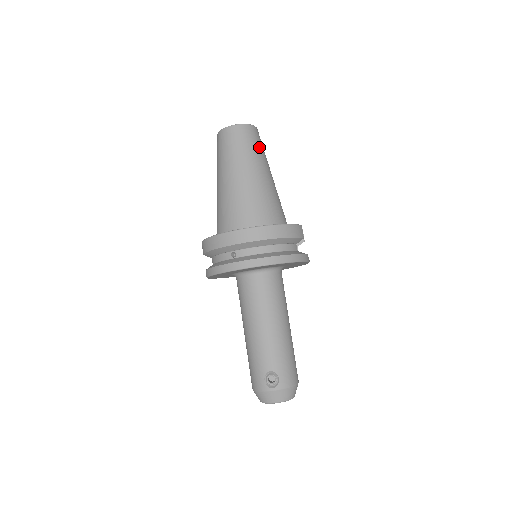
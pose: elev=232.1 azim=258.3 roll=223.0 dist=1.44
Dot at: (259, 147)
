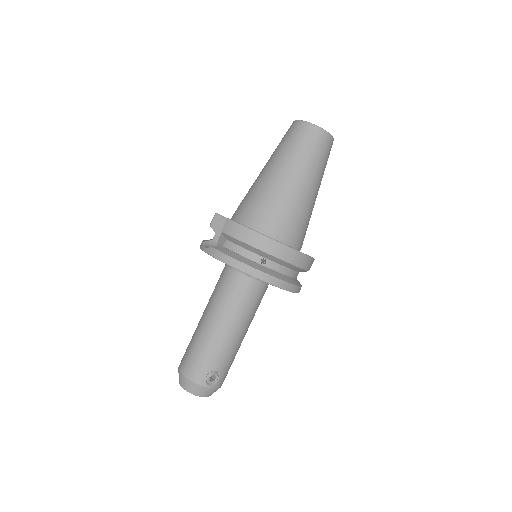
Dot at: occluded
